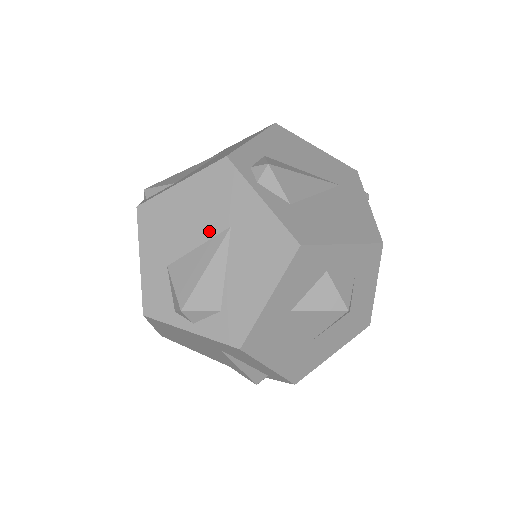
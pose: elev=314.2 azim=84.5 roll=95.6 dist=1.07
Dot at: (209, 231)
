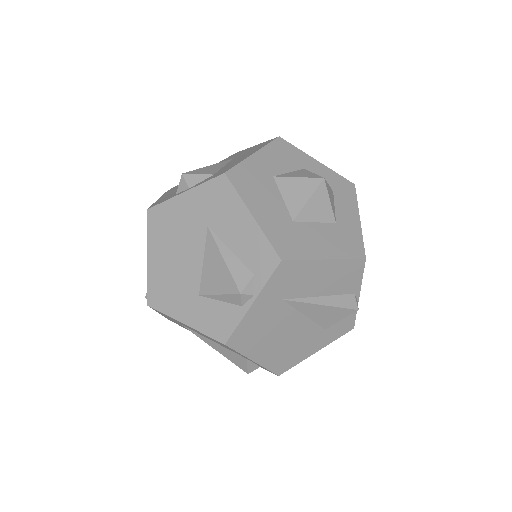
Dot at: occluded
